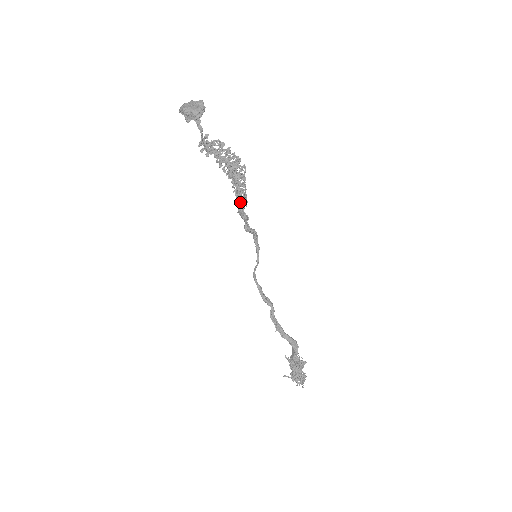
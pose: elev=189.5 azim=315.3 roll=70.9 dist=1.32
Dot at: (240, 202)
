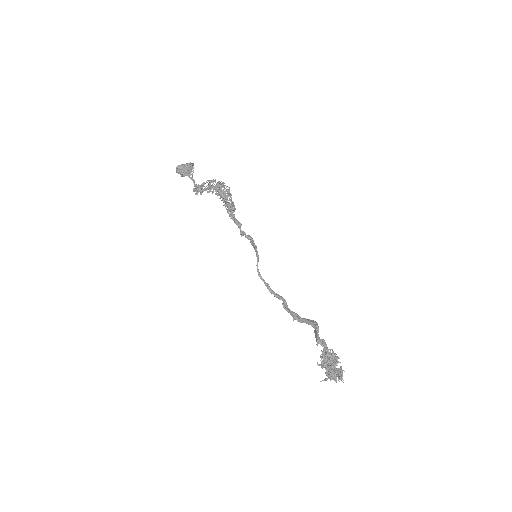
Dot at: (229, 208)
